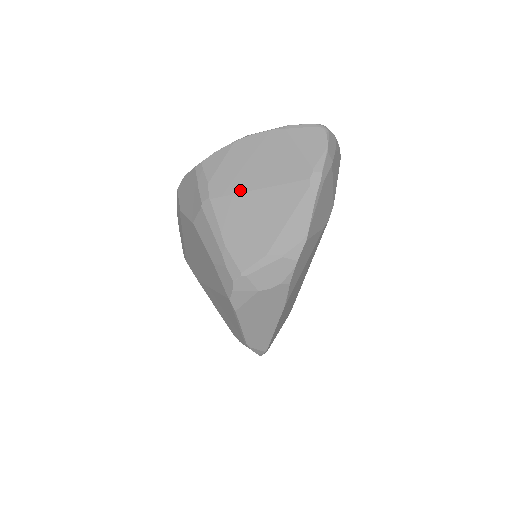
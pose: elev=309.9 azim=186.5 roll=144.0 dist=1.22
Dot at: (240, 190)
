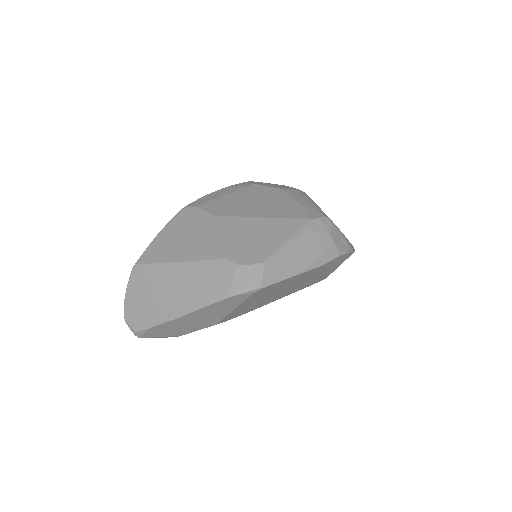
Dot at: occluded
